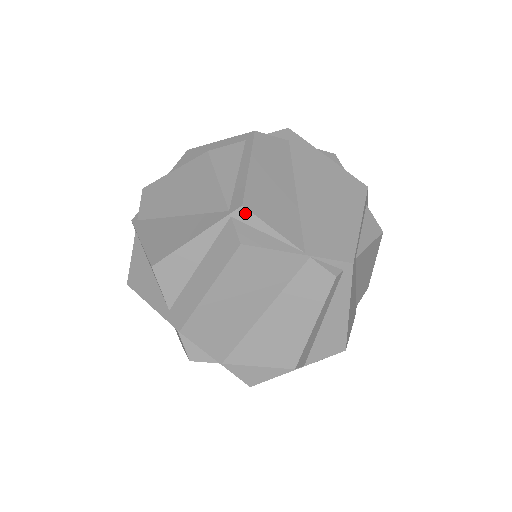
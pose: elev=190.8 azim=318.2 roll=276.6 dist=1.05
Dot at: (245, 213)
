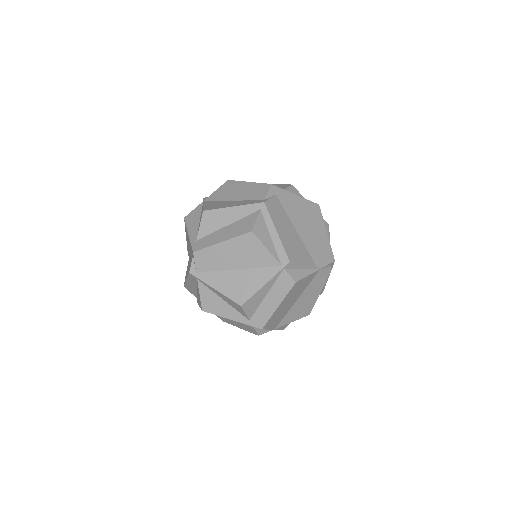
Dot at: (291, 265)
